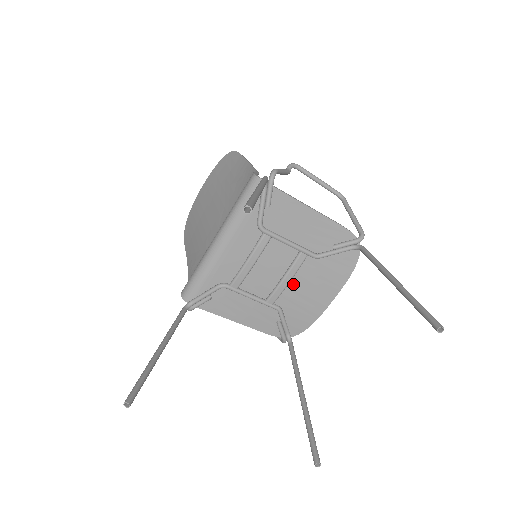
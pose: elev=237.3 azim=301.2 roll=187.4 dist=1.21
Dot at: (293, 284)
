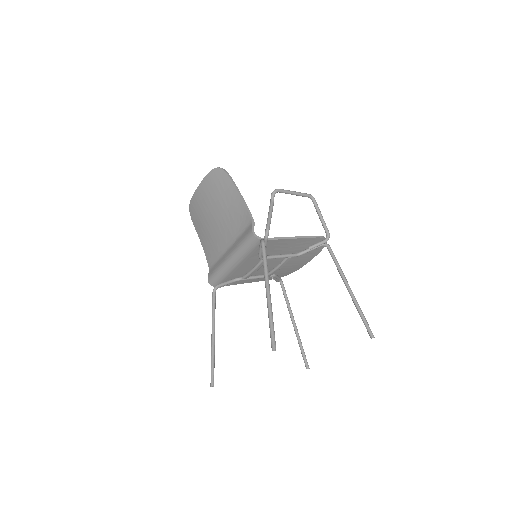
Dot at: occluded
